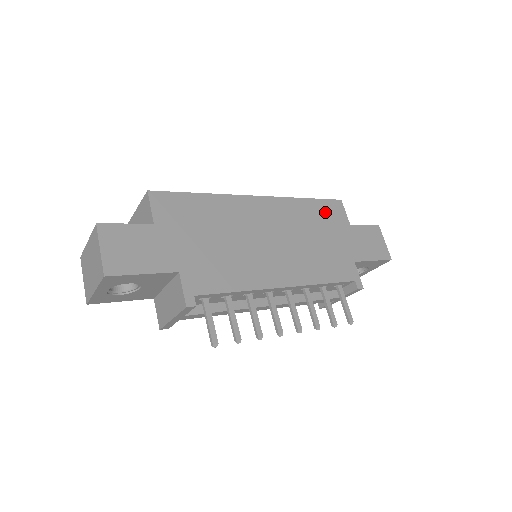
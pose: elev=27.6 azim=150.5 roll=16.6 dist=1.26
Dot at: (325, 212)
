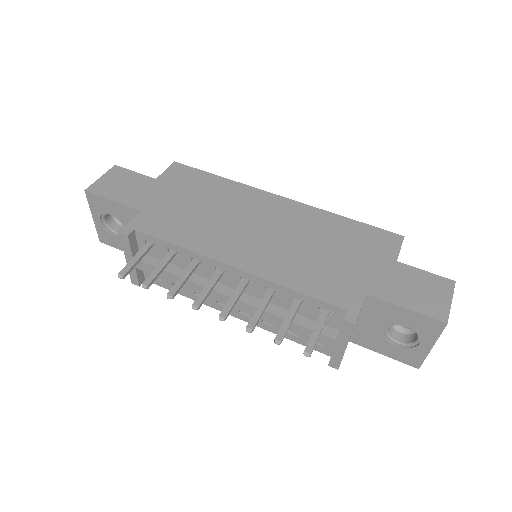
Dot at: (364, 236)
